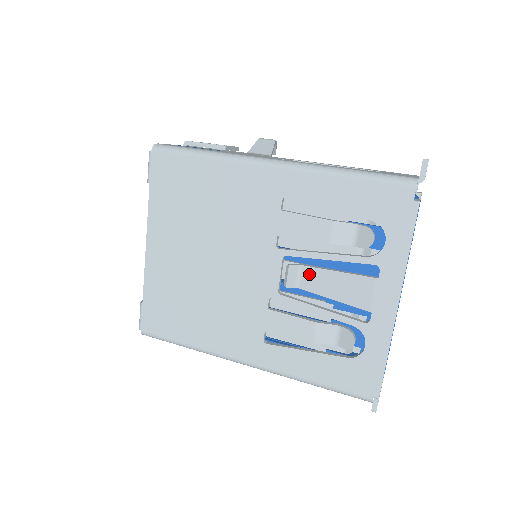
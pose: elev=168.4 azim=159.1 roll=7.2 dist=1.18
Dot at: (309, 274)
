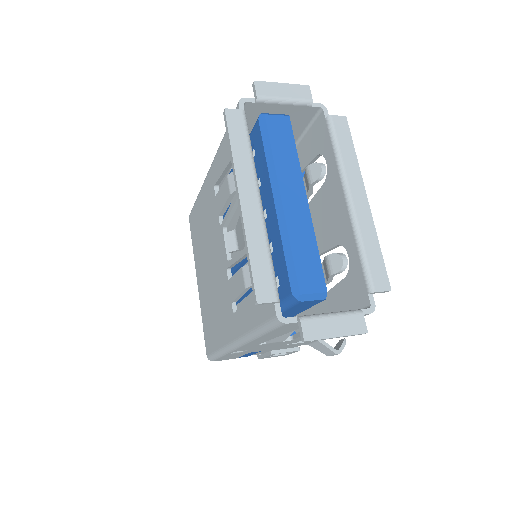
Dot at: (238, 231)
